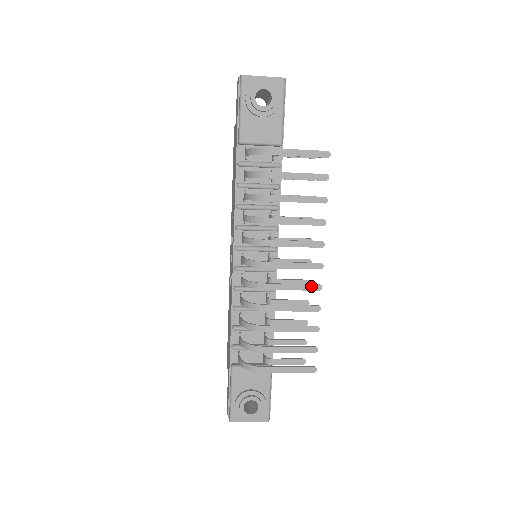
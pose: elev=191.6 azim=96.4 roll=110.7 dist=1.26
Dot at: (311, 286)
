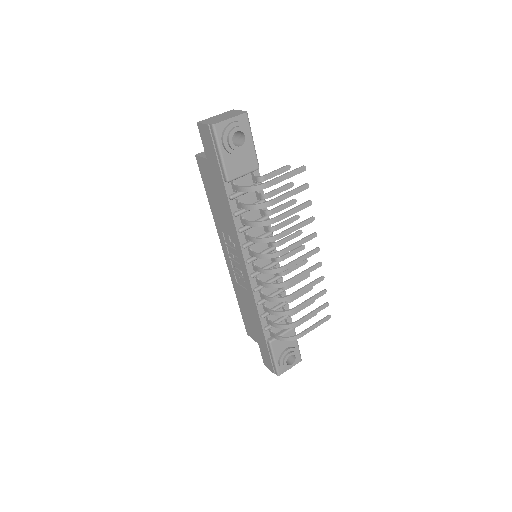
Dot at: (315, 266)
